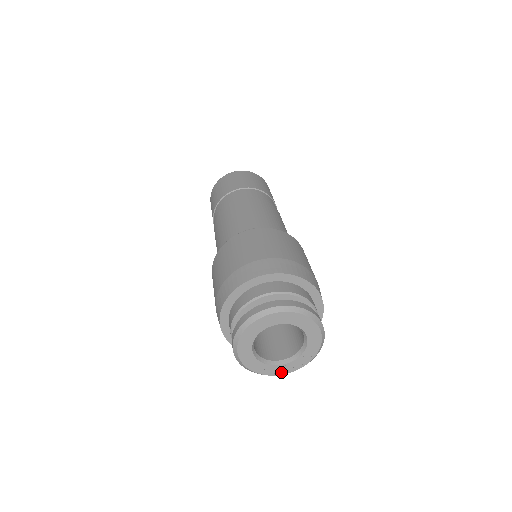
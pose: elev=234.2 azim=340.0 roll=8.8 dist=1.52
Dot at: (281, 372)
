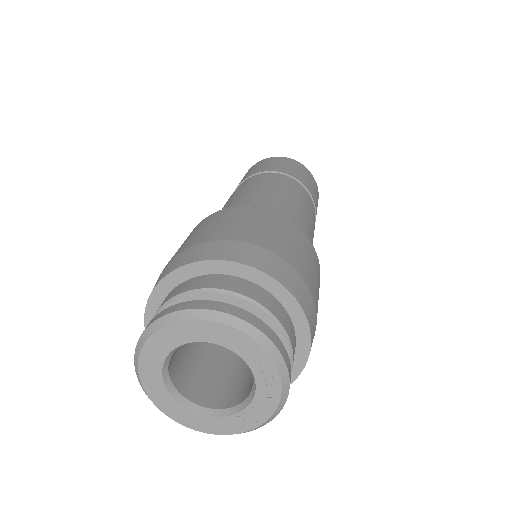
Dot at: (264, 414)
